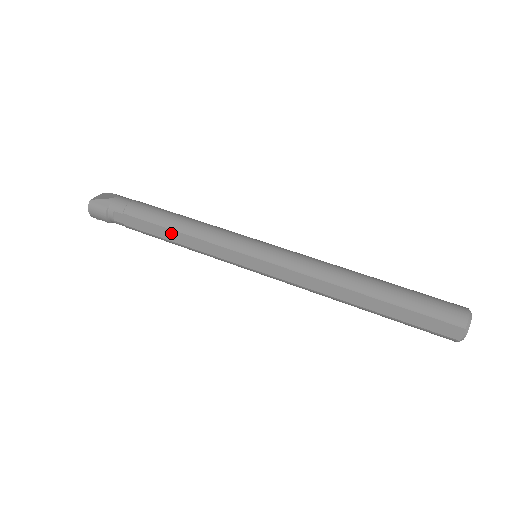
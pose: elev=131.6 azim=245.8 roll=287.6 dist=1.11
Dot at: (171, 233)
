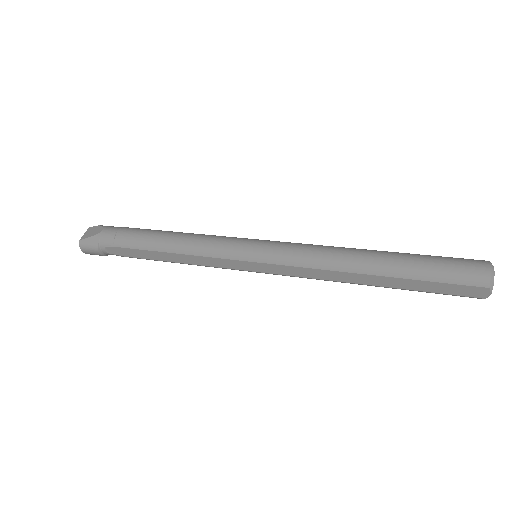
Dot at: (166, 255)
